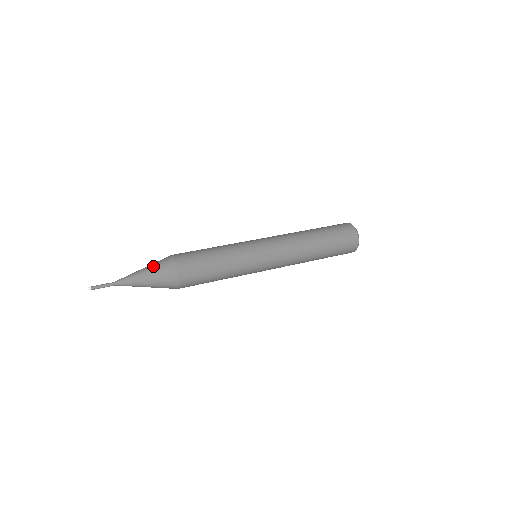
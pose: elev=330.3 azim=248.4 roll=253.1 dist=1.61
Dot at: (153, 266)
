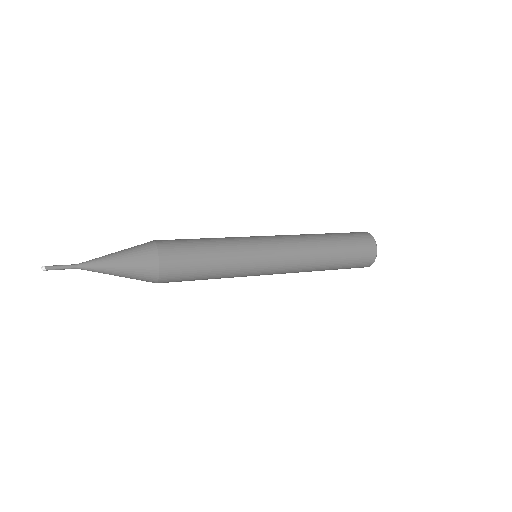
Dot at: (130, 257)
